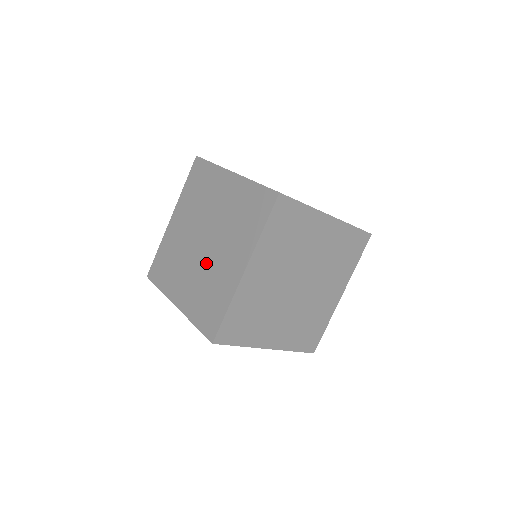
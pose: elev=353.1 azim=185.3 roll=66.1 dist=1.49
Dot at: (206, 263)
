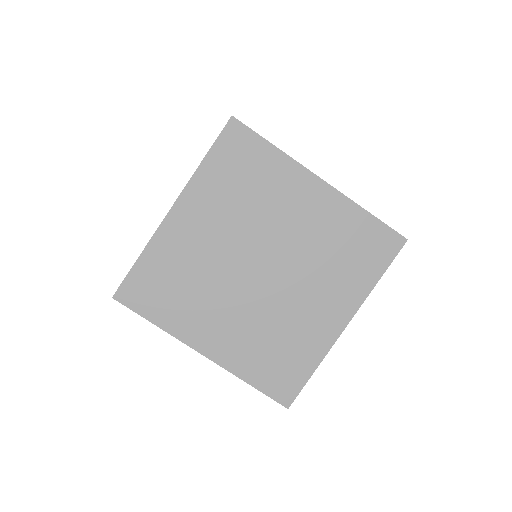
Dot at: (270, 303)
